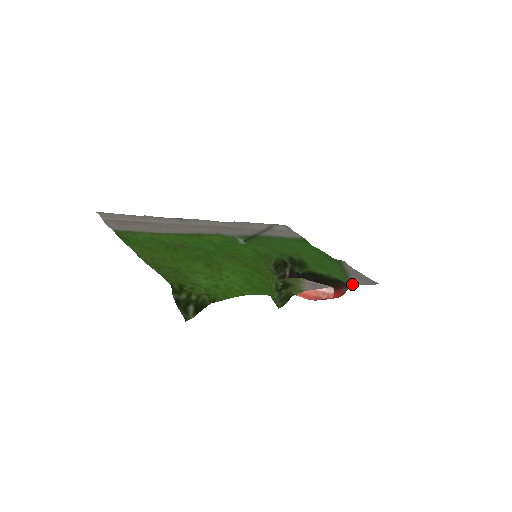
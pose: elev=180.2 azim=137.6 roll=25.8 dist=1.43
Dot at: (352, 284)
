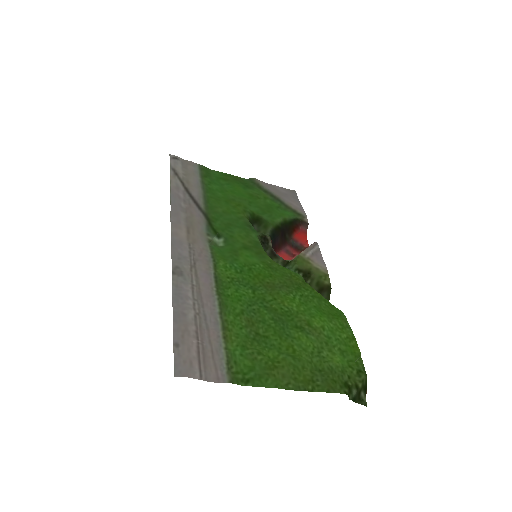
Dot at: (304, 217)
